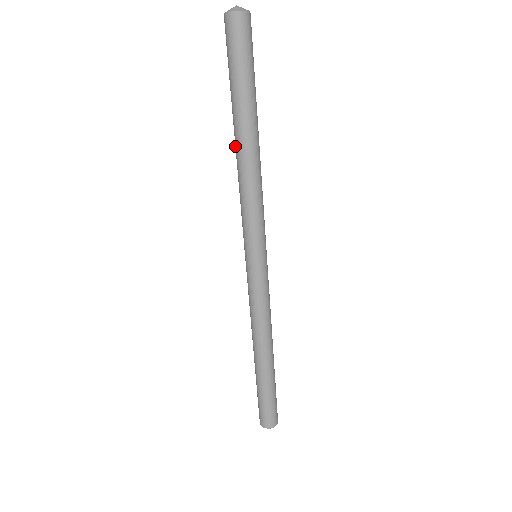
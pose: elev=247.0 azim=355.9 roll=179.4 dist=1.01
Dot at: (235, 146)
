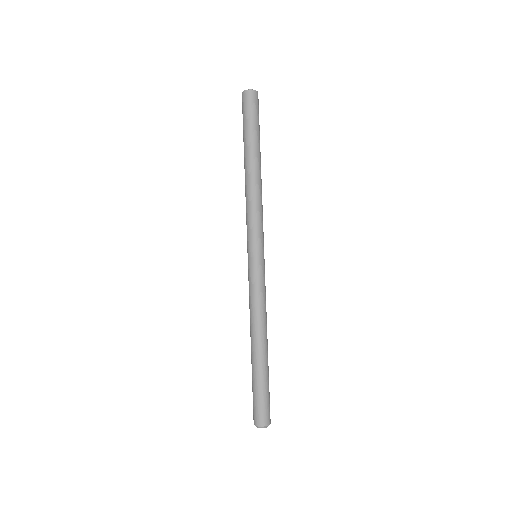
Dot at: occluded
